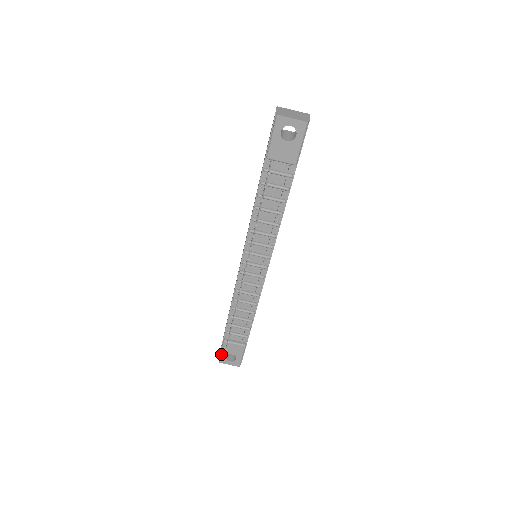
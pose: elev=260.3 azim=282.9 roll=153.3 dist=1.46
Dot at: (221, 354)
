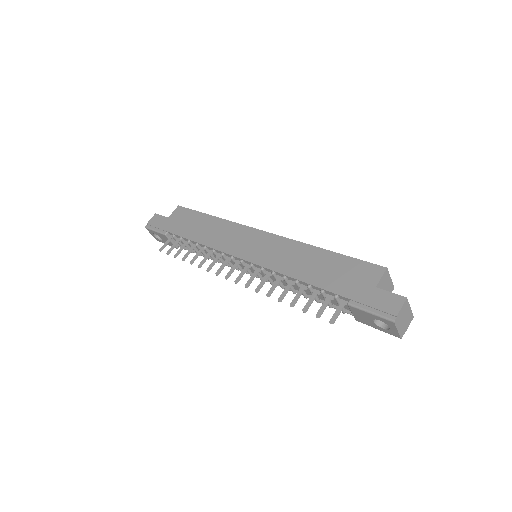
Dot at: (153, 230)
